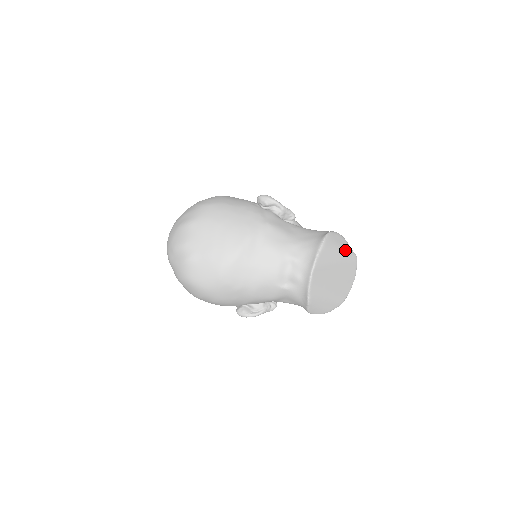
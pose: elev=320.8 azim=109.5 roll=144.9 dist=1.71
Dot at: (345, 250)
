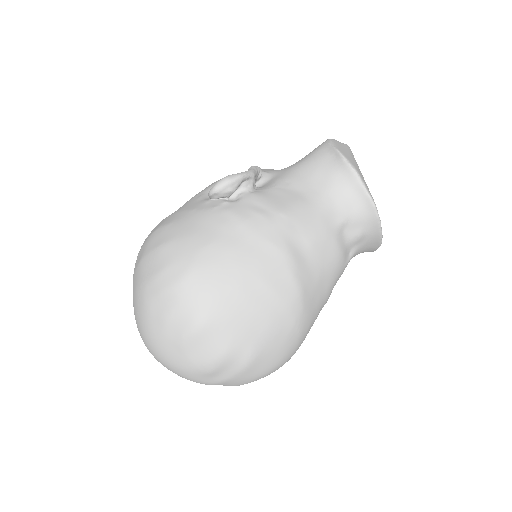
Dot at: (349, 152)
